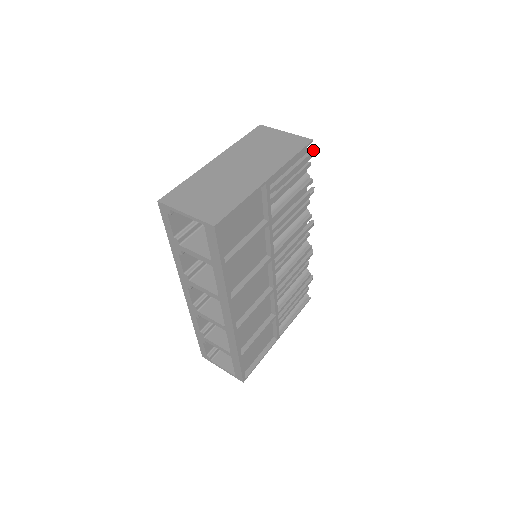
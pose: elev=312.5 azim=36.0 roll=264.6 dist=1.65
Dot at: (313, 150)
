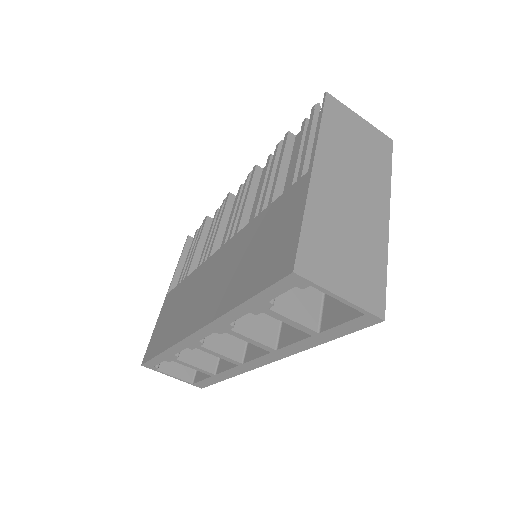
Dot at: occluded
